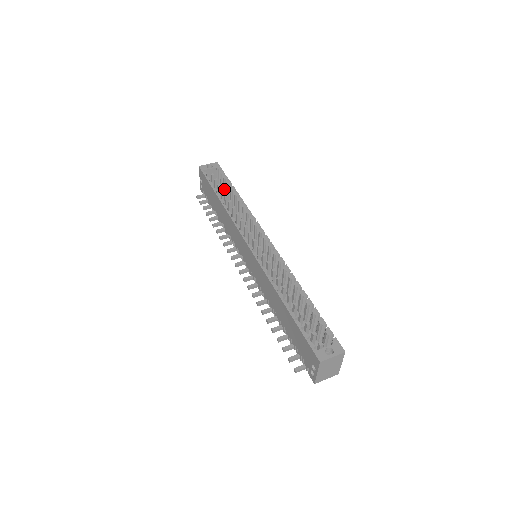
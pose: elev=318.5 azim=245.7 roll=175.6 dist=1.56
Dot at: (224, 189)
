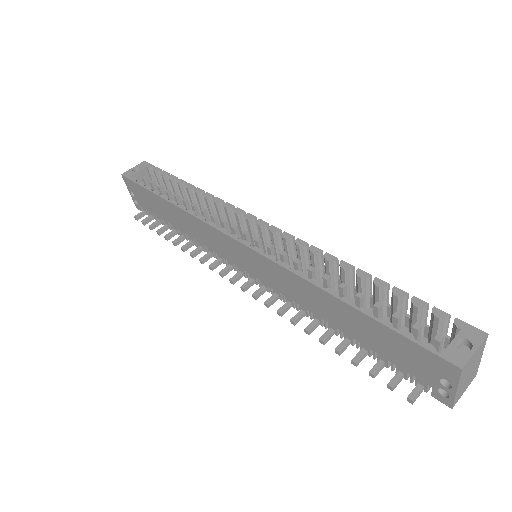
Dot at: occluded
